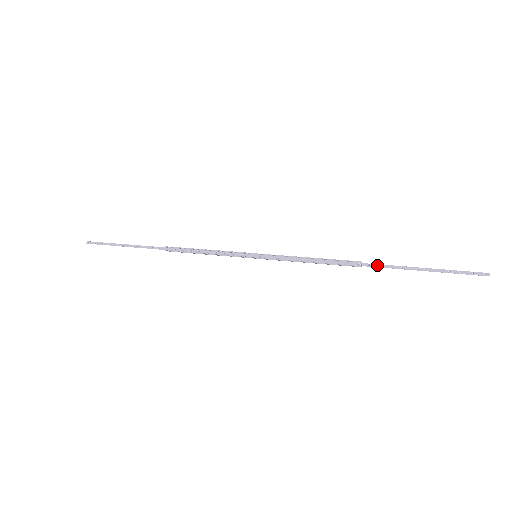
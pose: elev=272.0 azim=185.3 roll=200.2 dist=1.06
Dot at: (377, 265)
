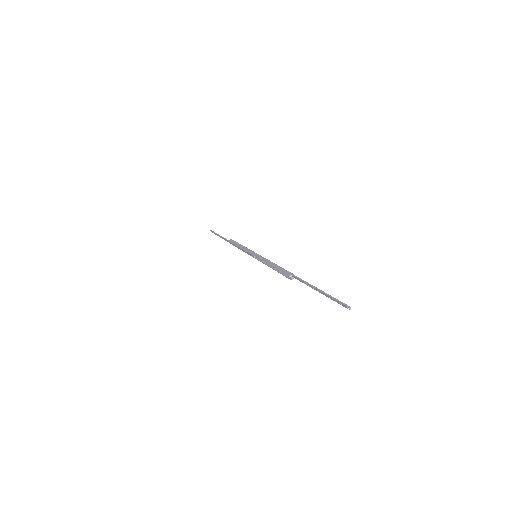
Dot at: occluded
